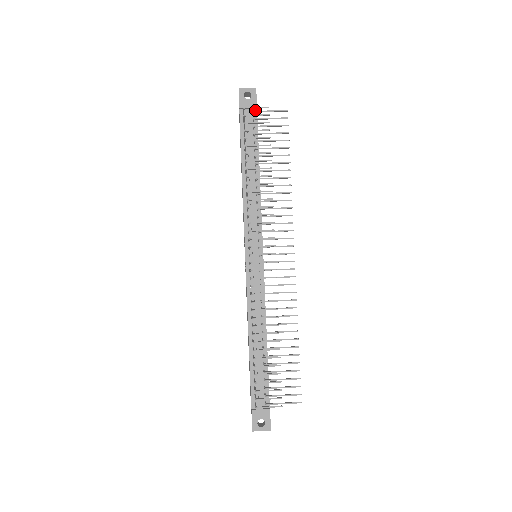
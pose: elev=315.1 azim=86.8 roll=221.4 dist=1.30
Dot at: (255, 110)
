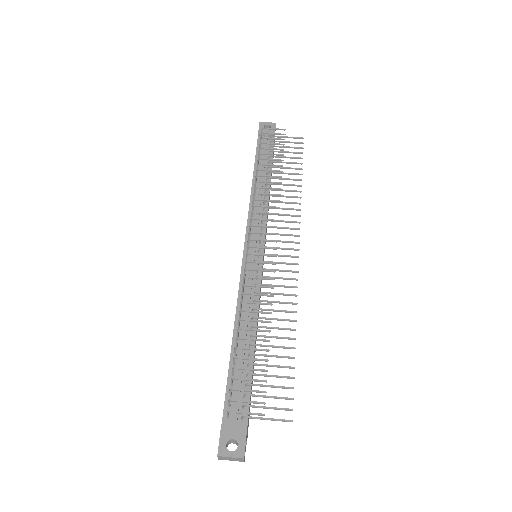
Dot at: occluded
